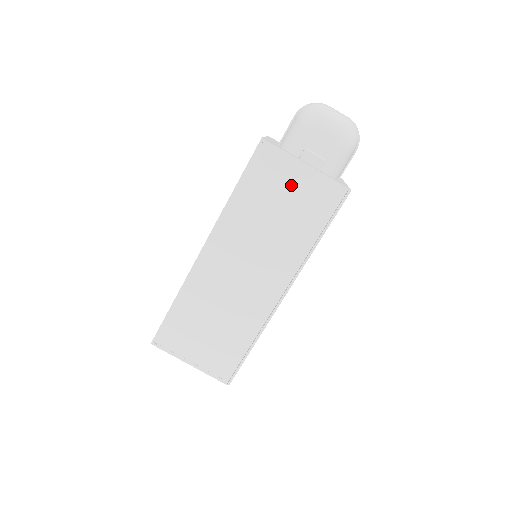
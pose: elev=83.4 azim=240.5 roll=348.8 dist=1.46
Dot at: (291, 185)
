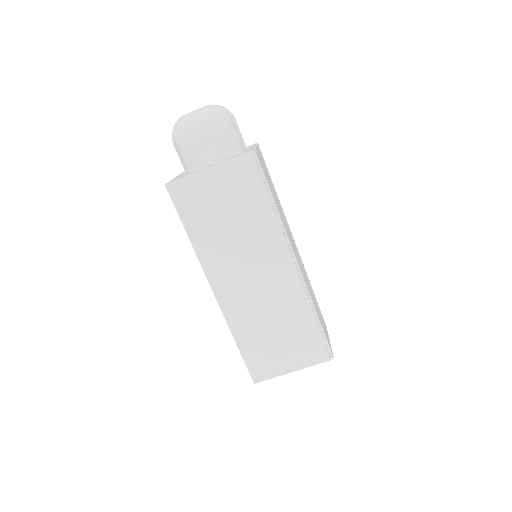
Dot at: (216, 191)
